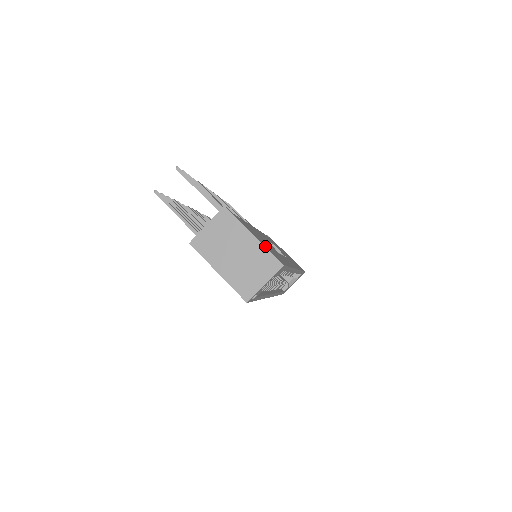
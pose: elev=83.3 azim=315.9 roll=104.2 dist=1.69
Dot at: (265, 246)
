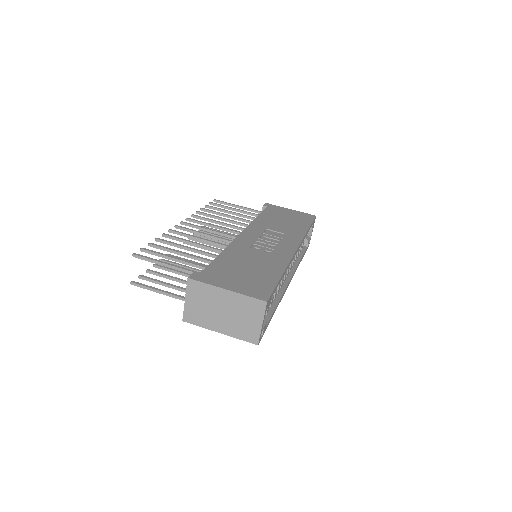
Dot at: (242, 293)
